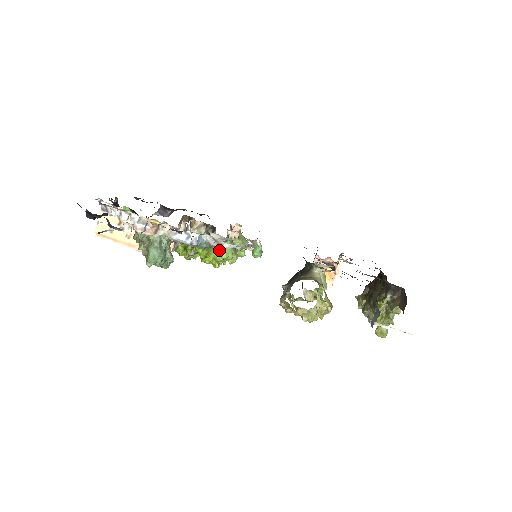
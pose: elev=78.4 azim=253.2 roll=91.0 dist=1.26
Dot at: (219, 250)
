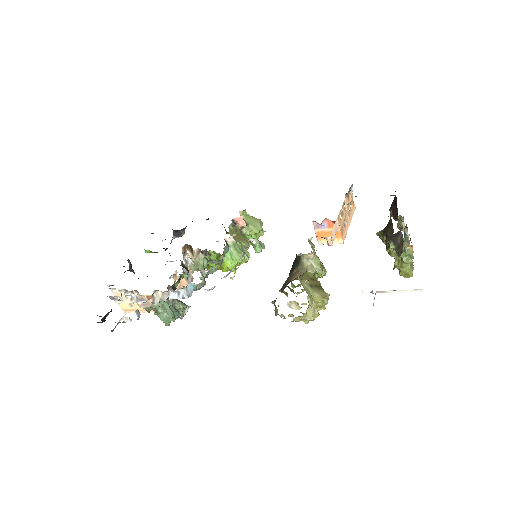
Dot at: (227, 261)
